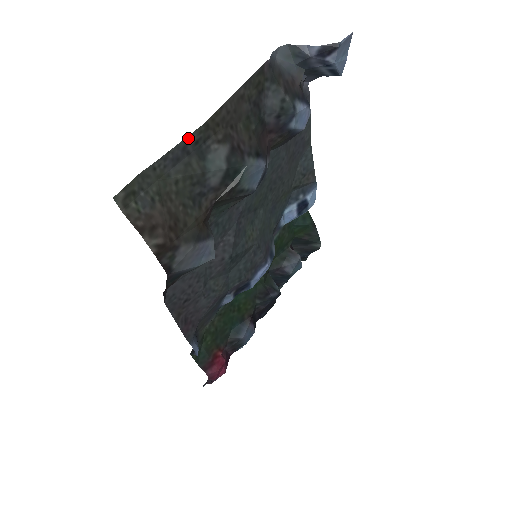
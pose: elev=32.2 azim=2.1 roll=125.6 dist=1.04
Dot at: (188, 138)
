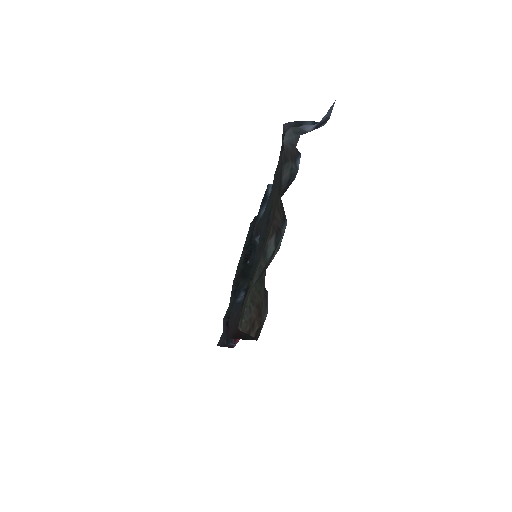
Dot at: (261, 253)
